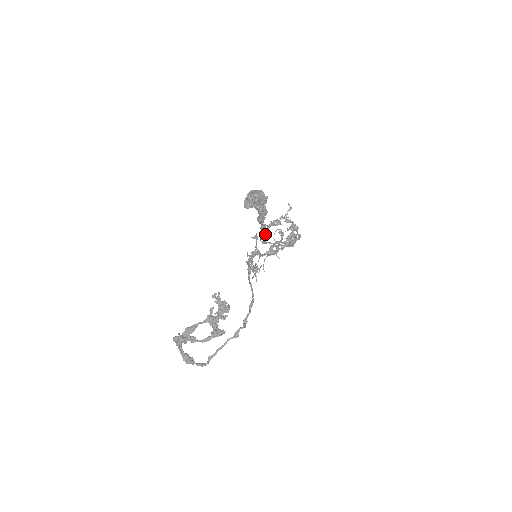
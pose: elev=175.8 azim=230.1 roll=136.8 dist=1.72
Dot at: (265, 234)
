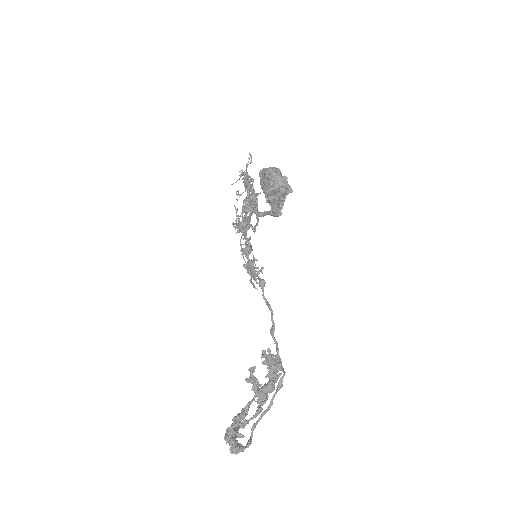
Dot at: (245, 213)
